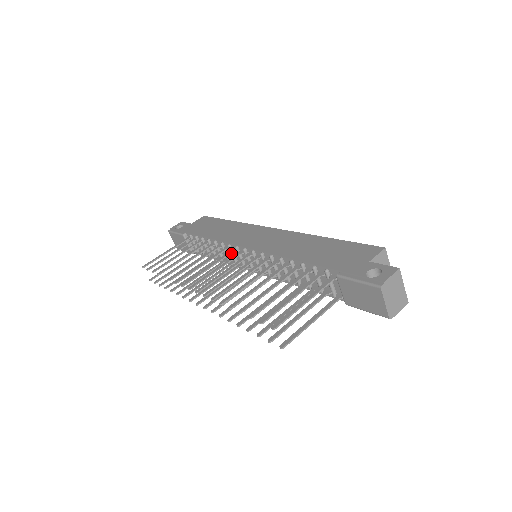
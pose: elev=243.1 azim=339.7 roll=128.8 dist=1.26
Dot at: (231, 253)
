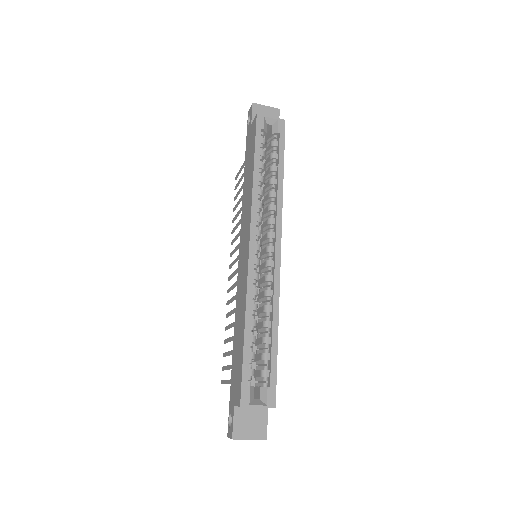
Dot at: occluded
